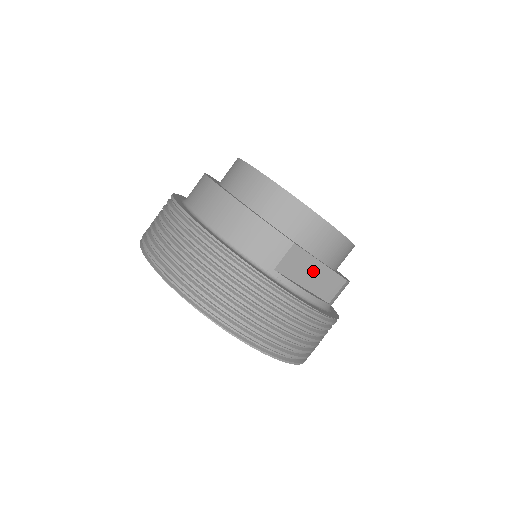
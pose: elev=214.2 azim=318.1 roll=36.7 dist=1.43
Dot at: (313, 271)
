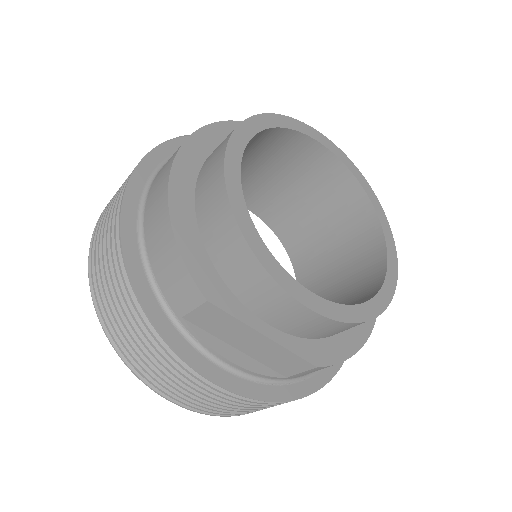
Dot at: (251, 339)
